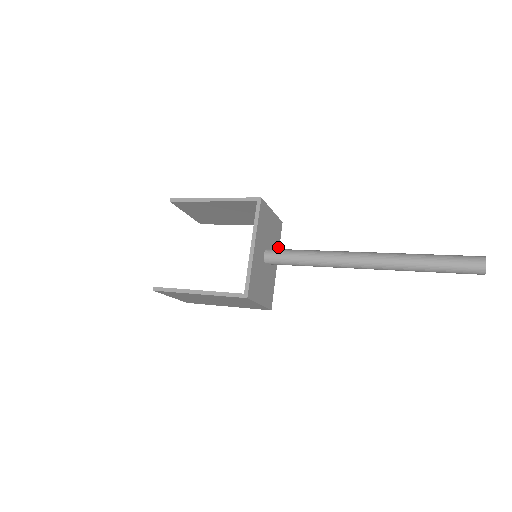
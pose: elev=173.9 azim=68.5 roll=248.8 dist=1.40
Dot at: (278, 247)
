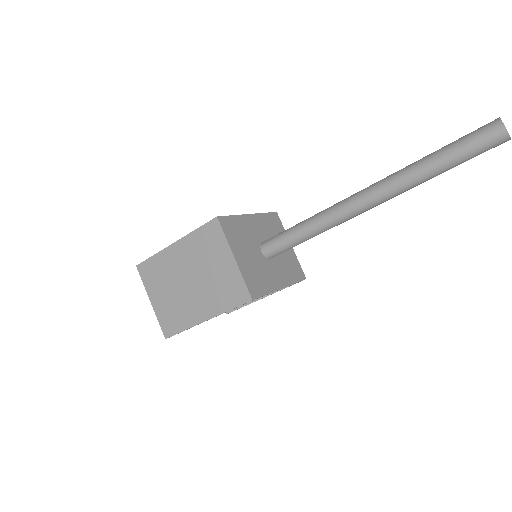
Dot at: (291, 281)
